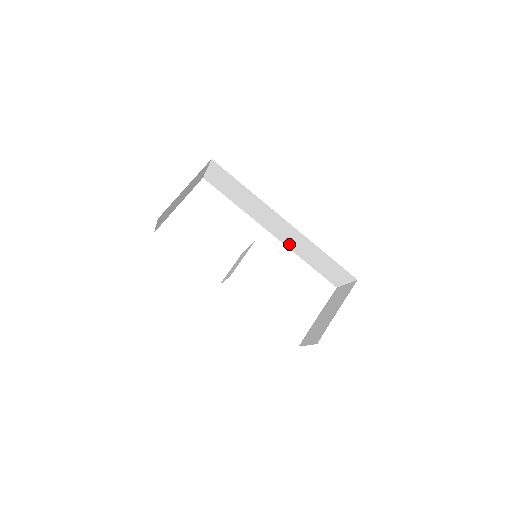
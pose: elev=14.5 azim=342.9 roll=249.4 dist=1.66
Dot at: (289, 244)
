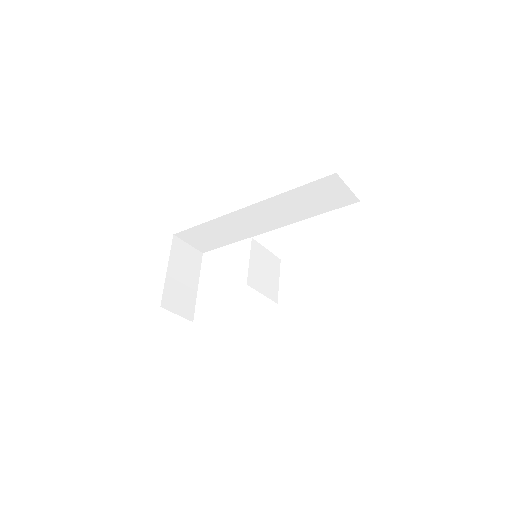
Dot at: (286, 220)
